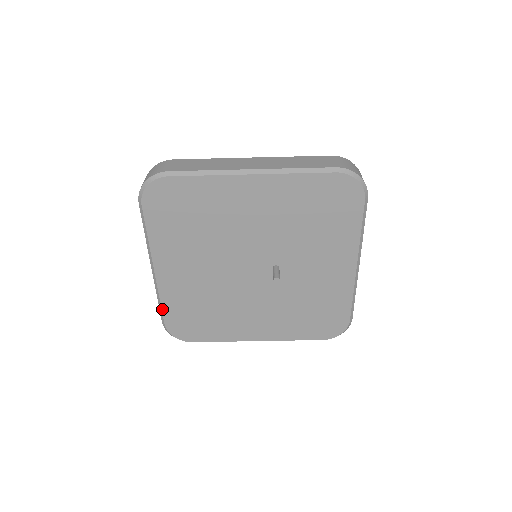
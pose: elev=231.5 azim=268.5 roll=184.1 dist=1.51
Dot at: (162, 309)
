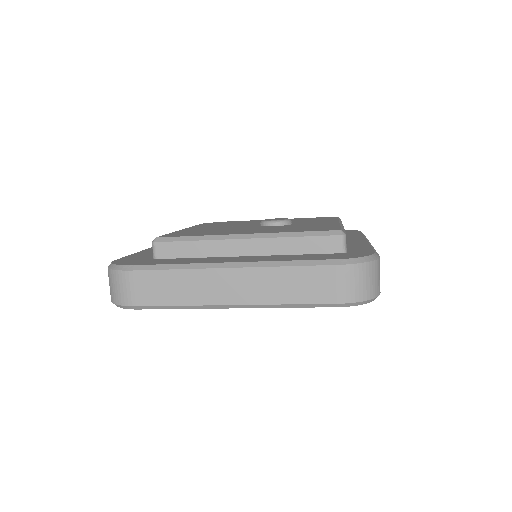
Dot at: occluded
